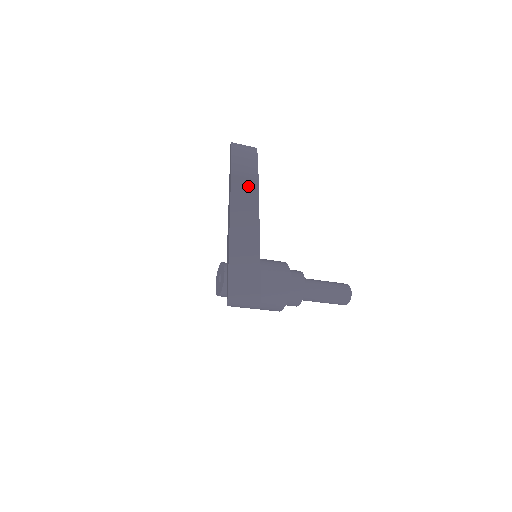
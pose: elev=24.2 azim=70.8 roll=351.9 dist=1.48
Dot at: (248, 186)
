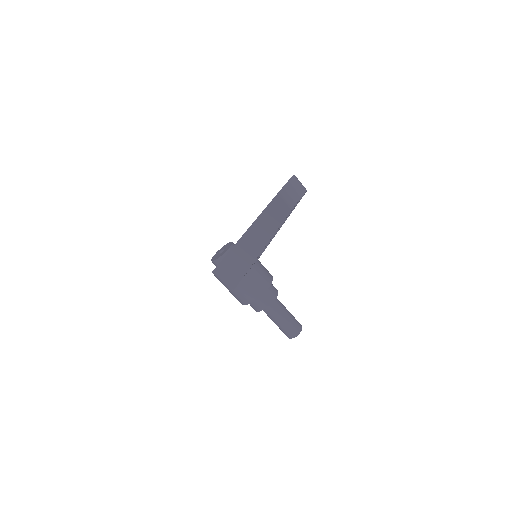
Dot at: (282, 209)
